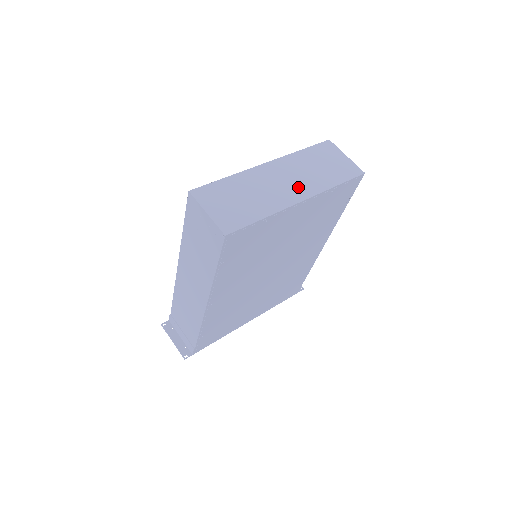
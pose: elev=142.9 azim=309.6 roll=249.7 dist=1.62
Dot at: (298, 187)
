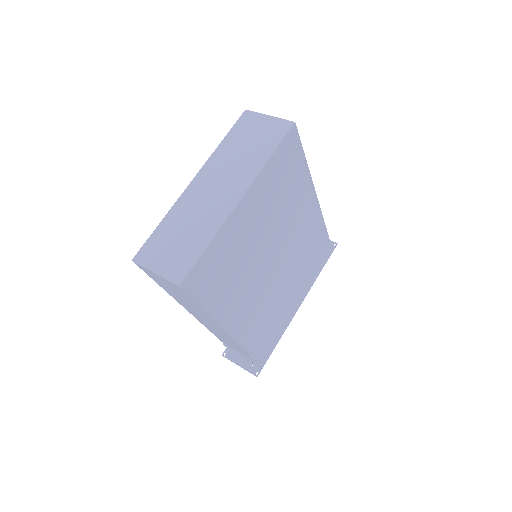
Dot at: (231, 186)
